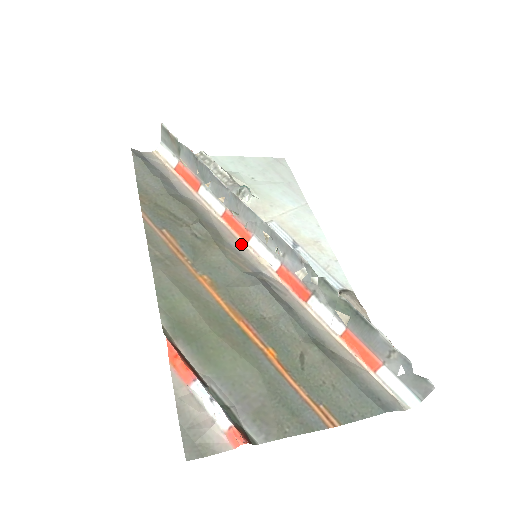
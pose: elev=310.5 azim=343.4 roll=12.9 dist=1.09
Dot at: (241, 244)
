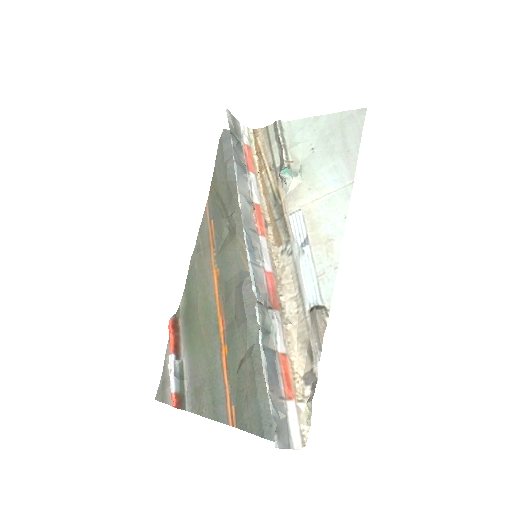
Dot at: occluded
